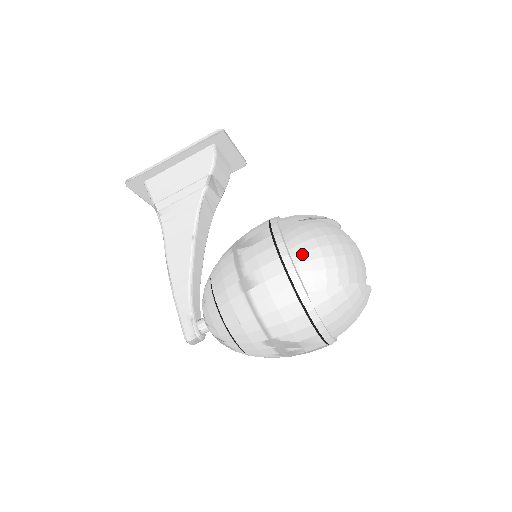
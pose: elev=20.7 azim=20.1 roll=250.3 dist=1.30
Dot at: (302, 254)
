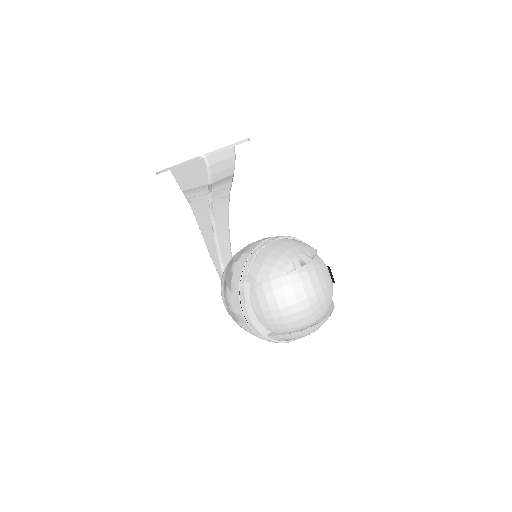
Dot at: (259, 312)
